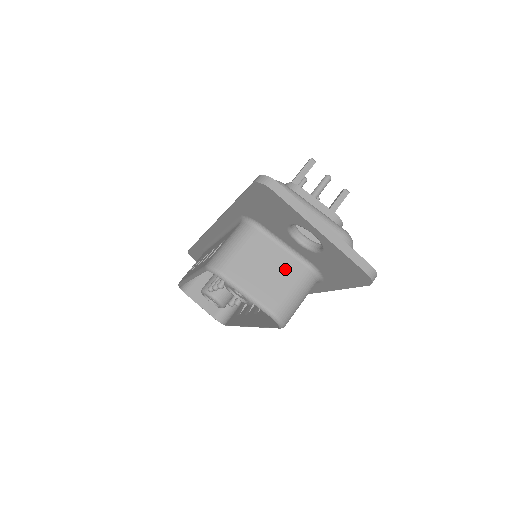
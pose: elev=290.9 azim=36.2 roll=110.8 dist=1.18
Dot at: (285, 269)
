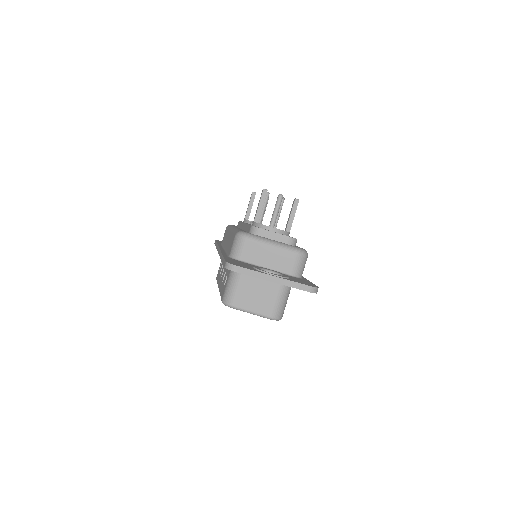
Dot at: (268, 289)
